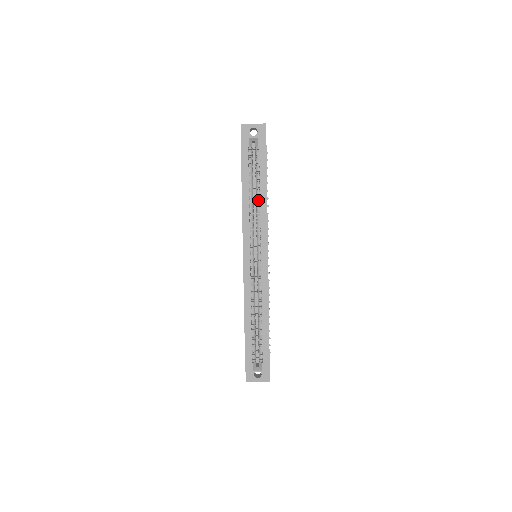
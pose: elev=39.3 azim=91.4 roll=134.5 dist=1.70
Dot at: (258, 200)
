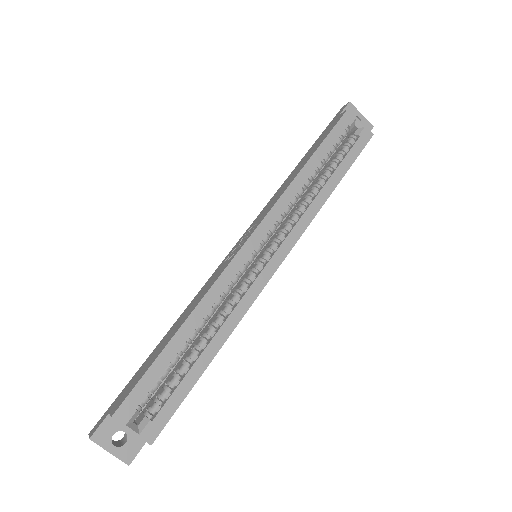
Dot at: (317, 189)
